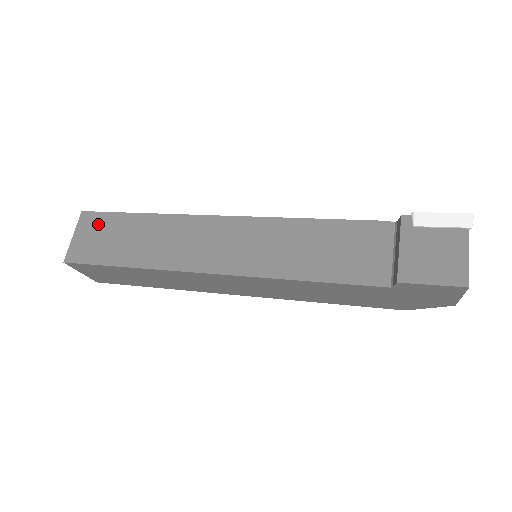
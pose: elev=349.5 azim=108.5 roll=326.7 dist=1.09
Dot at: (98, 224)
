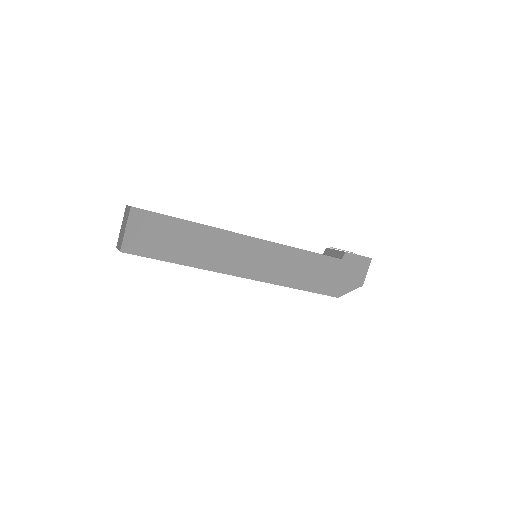
Dot at: occluded
